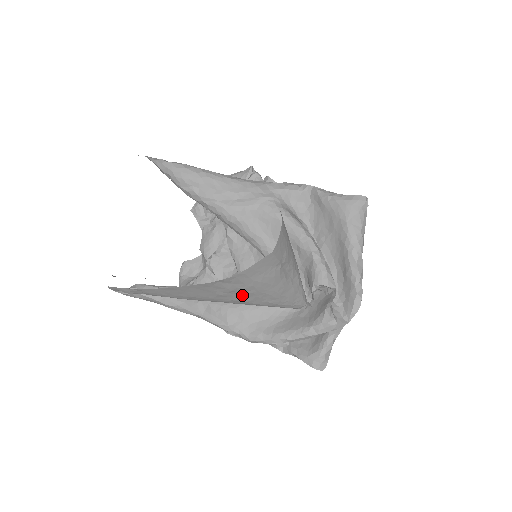
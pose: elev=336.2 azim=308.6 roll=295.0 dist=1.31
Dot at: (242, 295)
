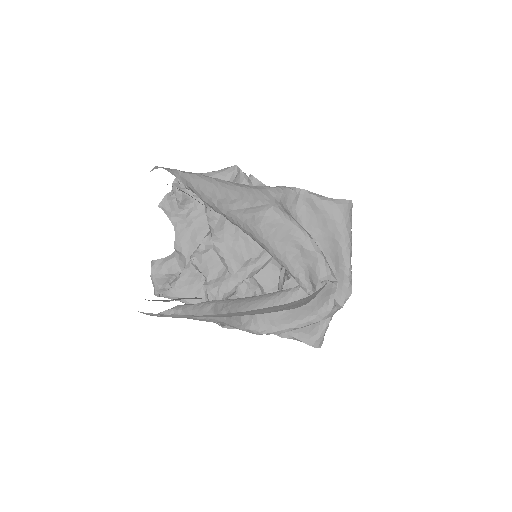
Dot at: (294, 306)
